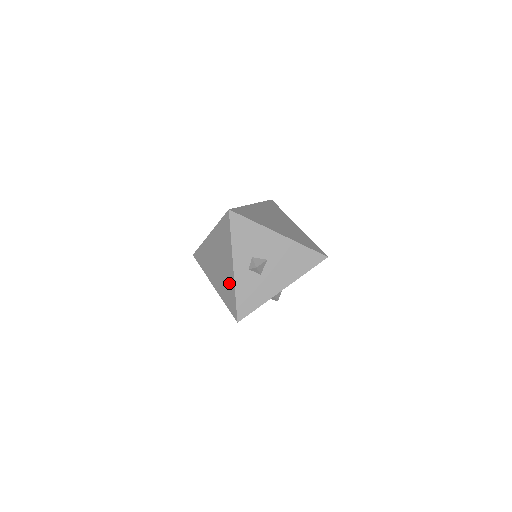
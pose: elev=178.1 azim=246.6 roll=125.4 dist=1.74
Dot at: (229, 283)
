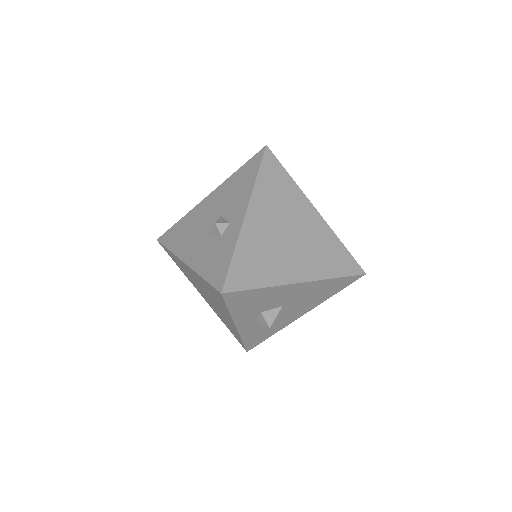
Dot at: (230, 326)
